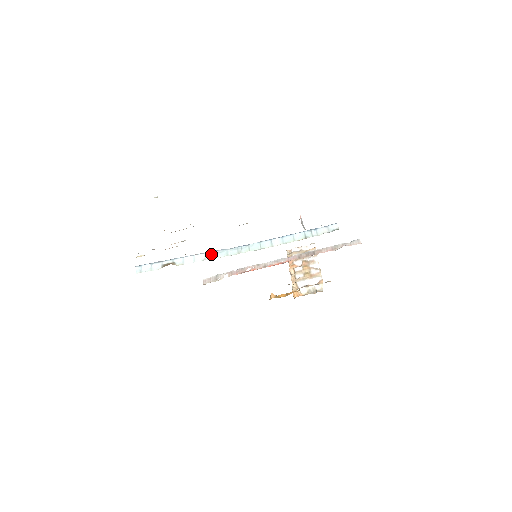
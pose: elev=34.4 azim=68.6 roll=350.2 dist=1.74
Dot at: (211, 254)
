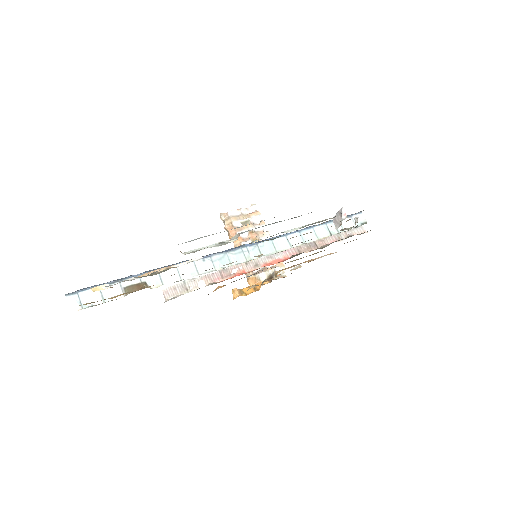
Dot at: (205, 263)
